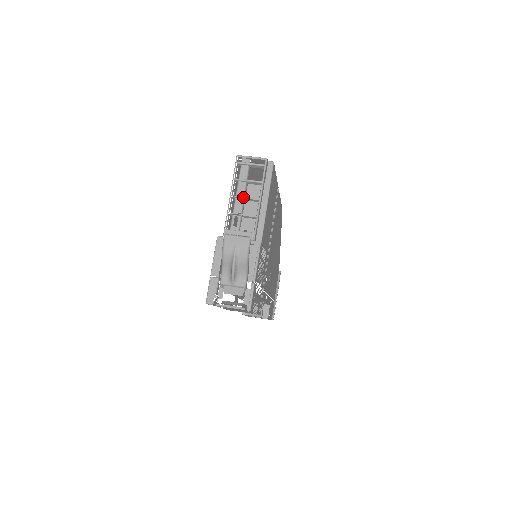
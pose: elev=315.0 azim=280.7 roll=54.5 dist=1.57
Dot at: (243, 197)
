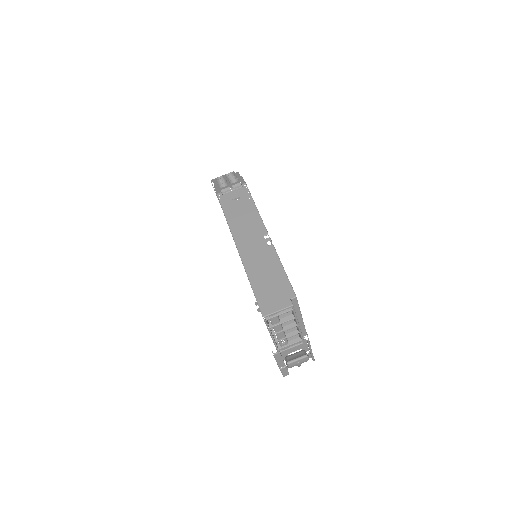
Dot at: (283, 332)
